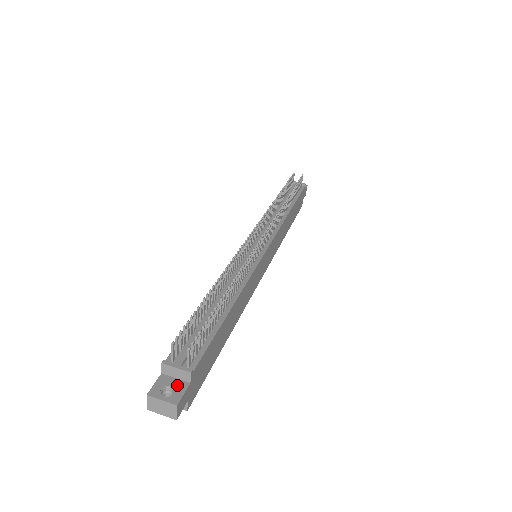
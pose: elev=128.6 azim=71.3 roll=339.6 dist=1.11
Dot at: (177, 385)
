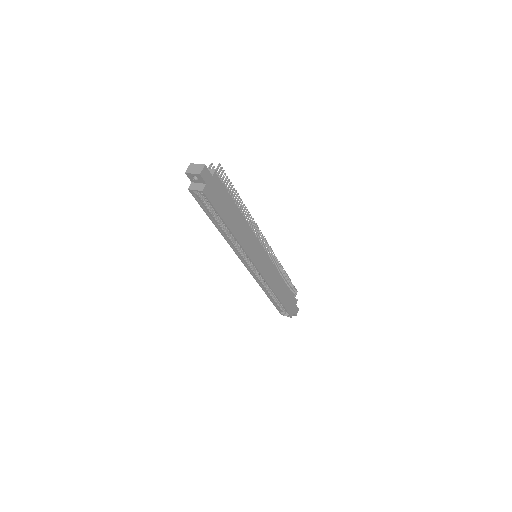
Dot at: occluded
